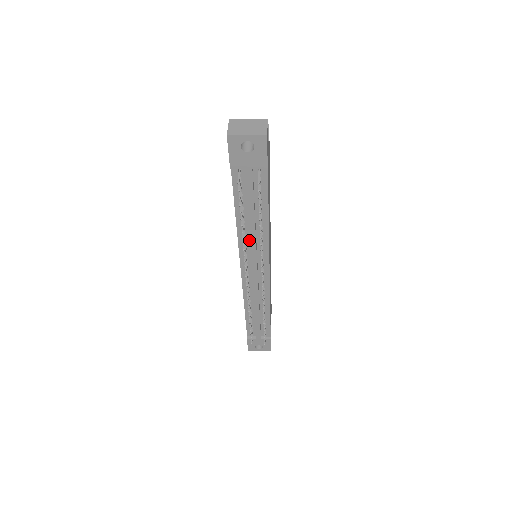
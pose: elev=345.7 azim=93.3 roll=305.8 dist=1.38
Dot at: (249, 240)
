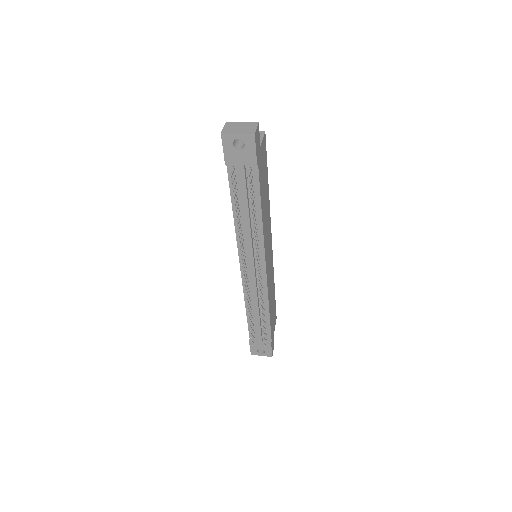
Dot at: (246, 236)
